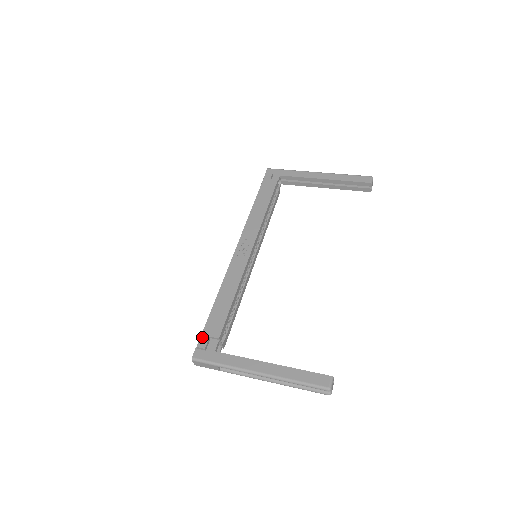
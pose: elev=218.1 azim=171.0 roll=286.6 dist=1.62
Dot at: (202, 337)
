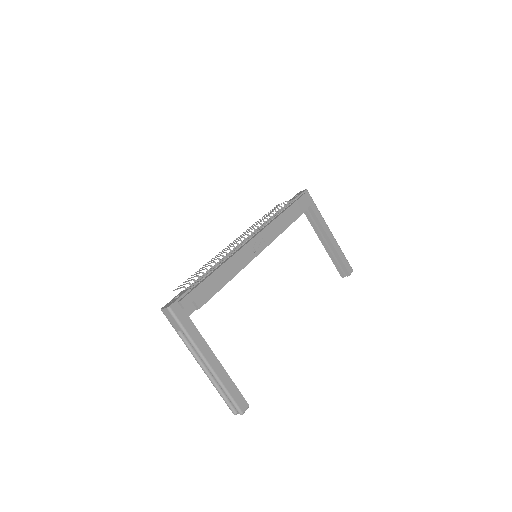
Dot at: (188, 296)
